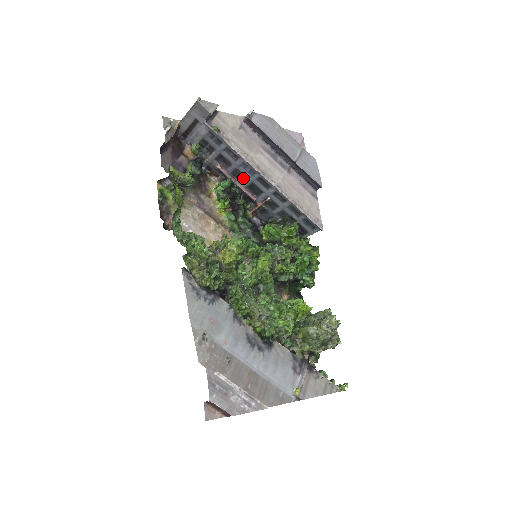
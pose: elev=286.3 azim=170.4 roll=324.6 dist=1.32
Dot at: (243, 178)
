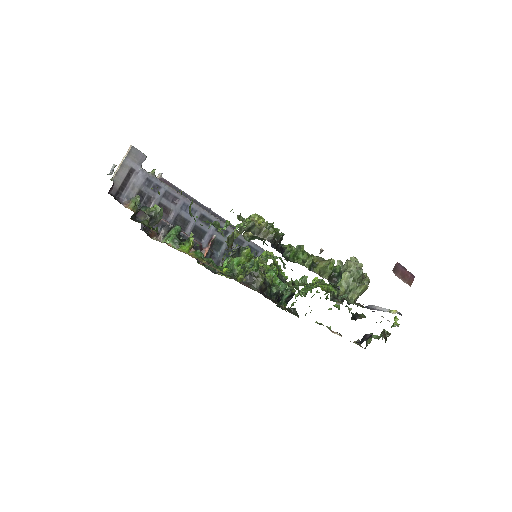
Dot at: (185, 224)
